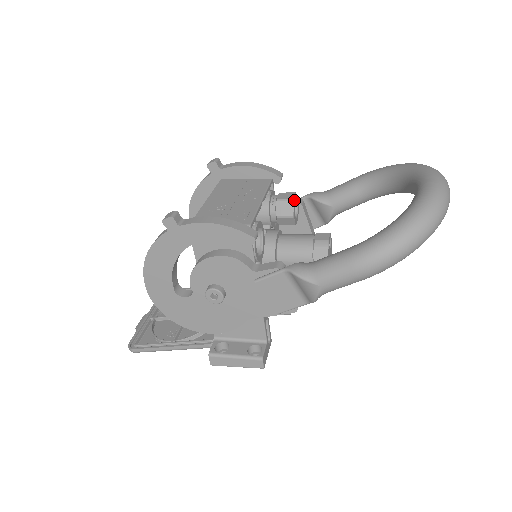
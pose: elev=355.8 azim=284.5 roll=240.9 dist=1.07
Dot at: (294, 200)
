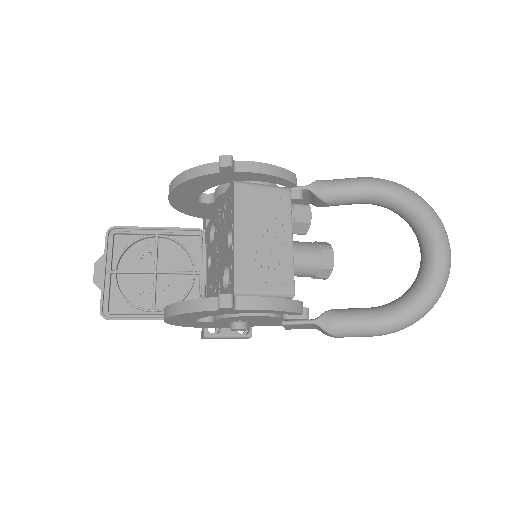
Dot at: occluded
